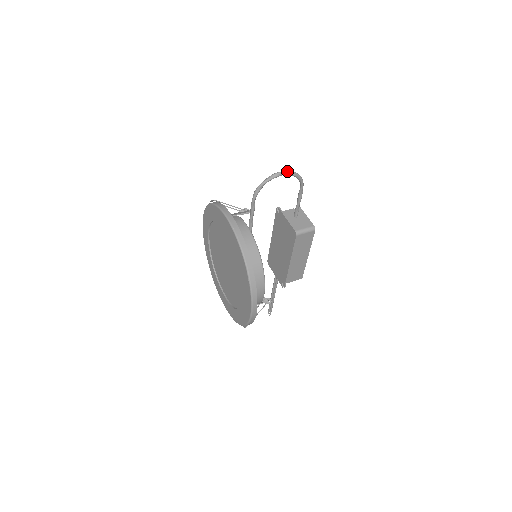
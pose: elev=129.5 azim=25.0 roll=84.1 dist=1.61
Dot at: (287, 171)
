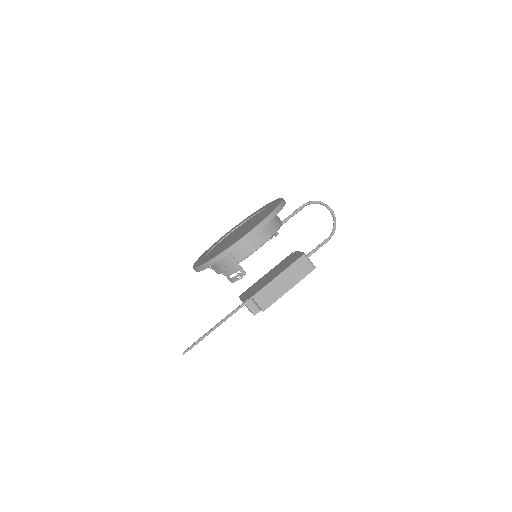
Dot at: occluded
